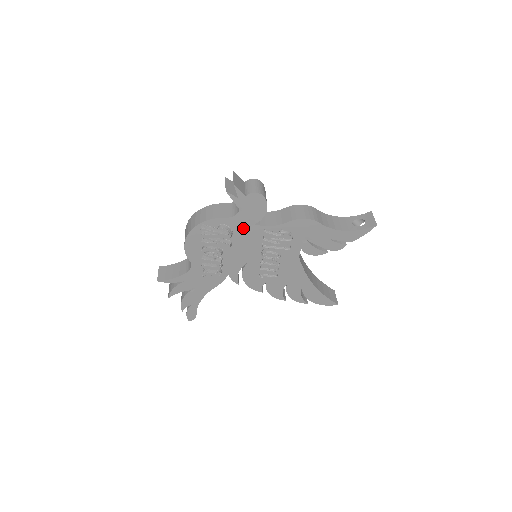
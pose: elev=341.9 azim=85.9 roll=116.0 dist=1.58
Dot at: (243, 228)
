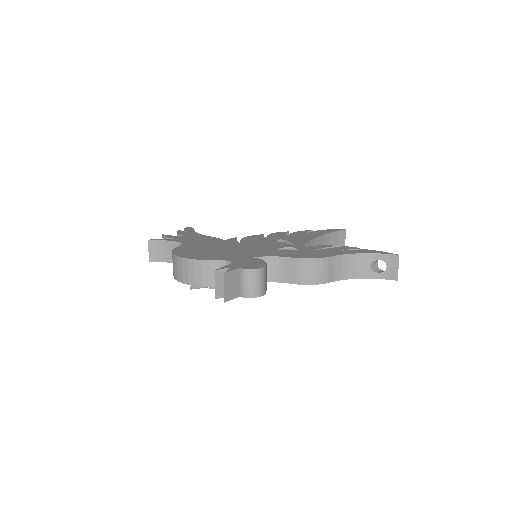
Dot at: occluded
